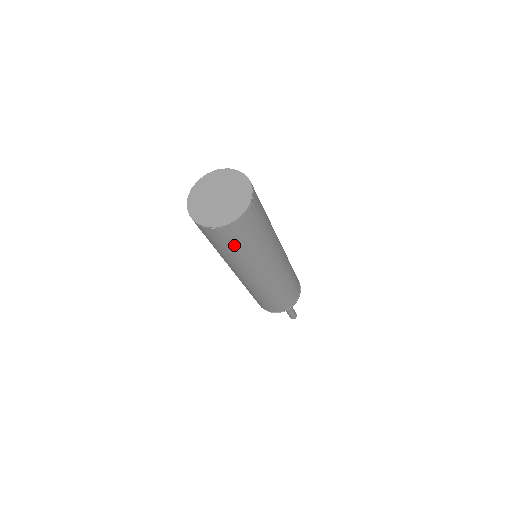
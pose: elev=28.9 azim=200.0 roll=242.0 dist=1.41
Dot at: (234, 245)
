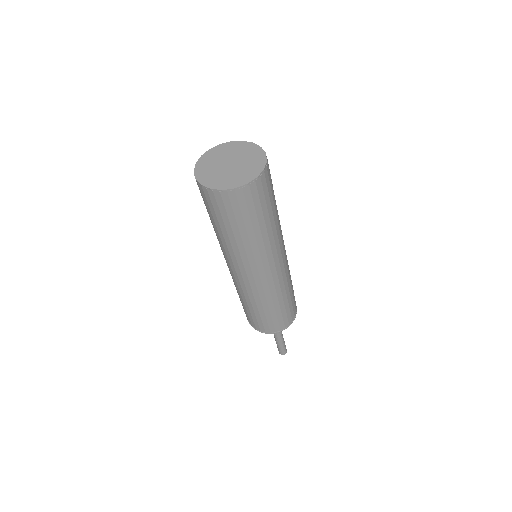
Dot at: (249, 217)
